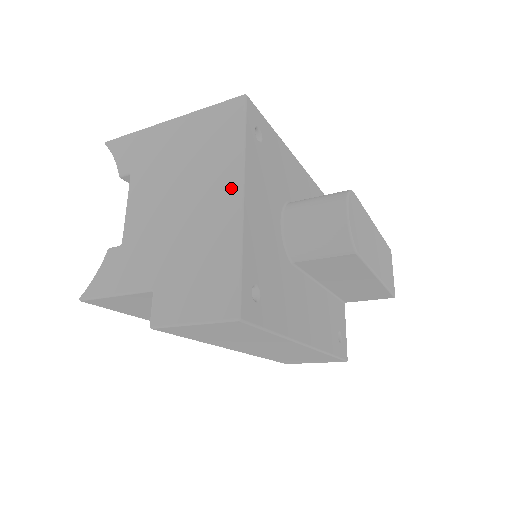
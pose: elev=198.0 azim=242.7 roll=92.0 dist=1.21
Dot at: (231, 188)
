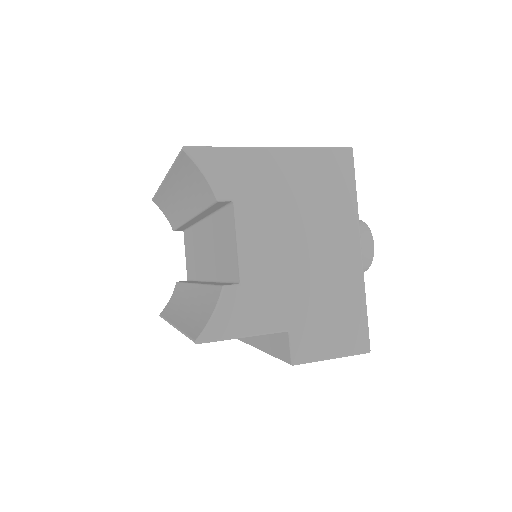
Dot at: (352, 241)
